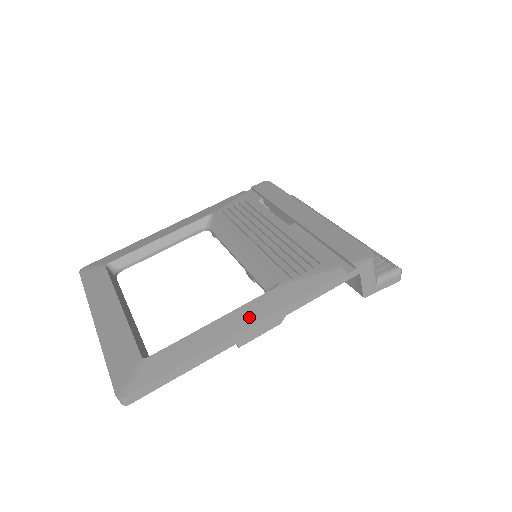
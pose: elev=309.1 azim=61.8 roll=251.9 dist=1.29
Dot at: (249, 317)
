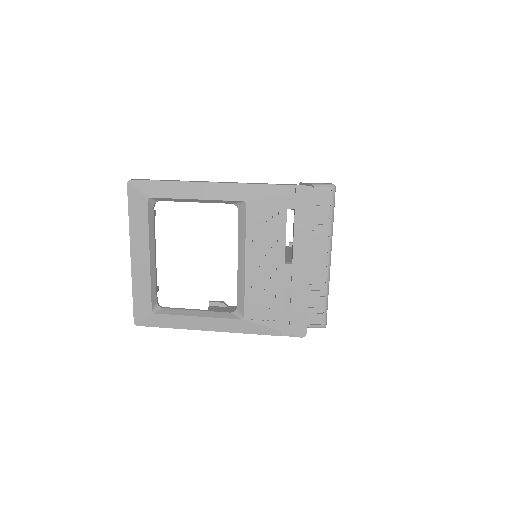
Dot at: (216, 326)
